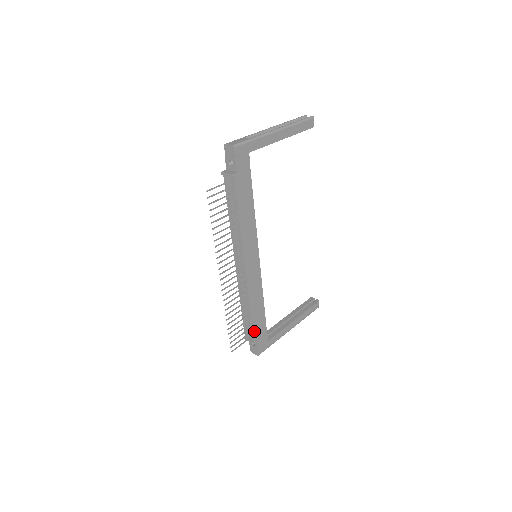
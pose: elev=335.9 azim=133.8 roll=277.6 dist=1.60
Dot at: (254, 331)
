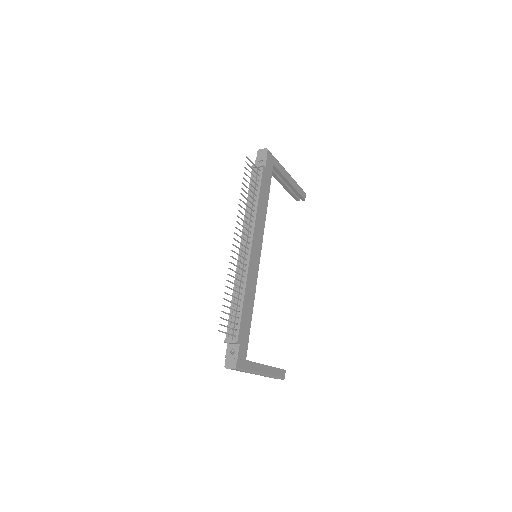
Dot at: (240, 329)
